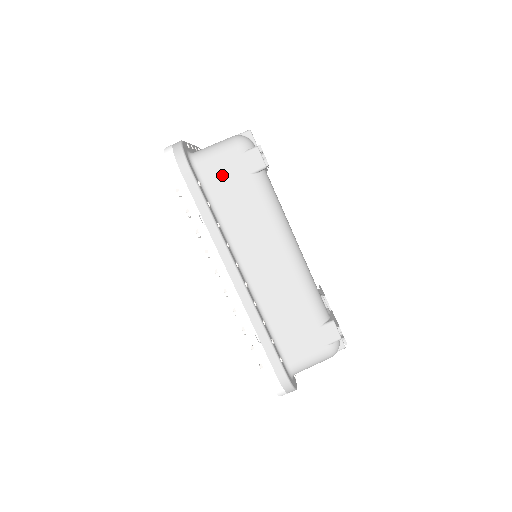
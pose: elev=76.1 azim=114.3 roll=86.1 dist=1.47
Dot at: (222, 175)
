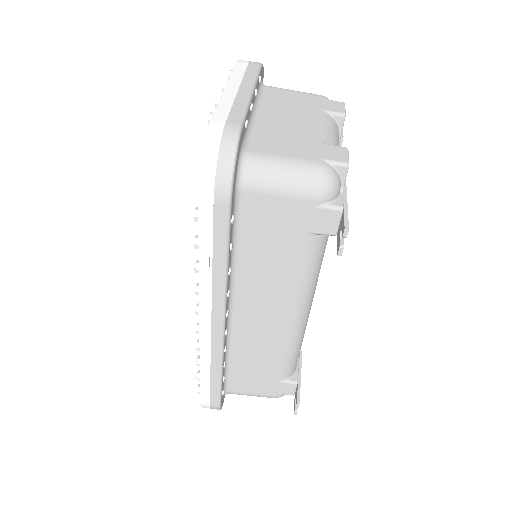
Dot at: (271, 215)
